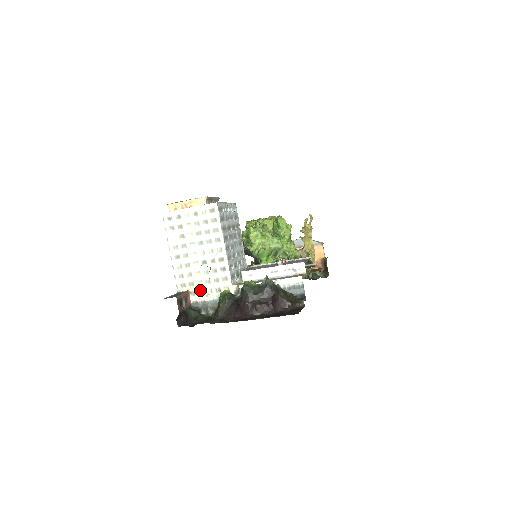
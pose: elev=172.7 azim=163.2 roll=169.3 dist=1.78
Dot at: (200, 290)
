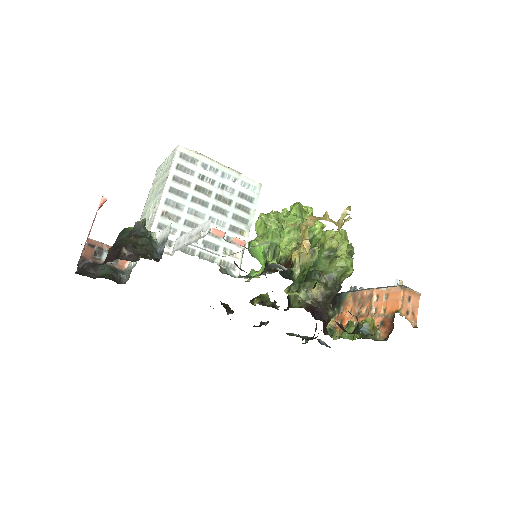
Dot at: occluded
